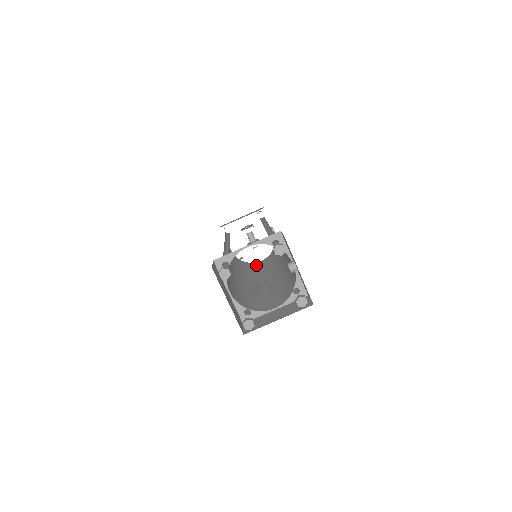
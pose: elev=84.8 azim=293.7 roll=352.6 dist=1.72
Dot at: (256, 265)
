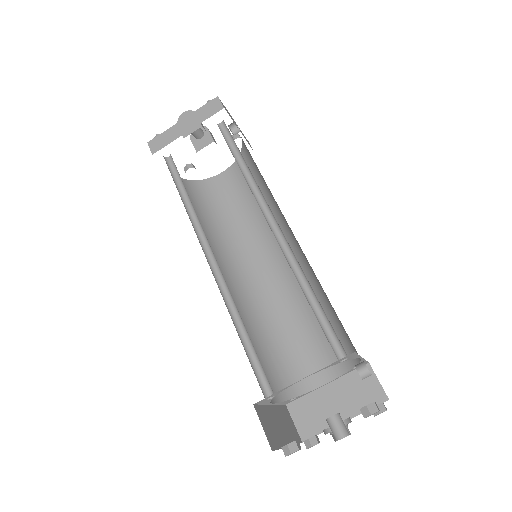
Dot at: (221, 191)
